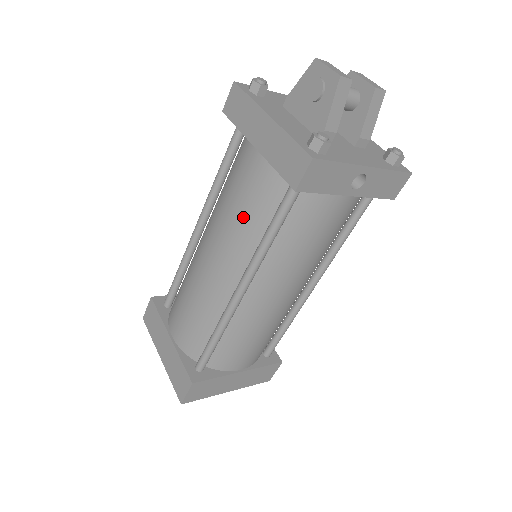
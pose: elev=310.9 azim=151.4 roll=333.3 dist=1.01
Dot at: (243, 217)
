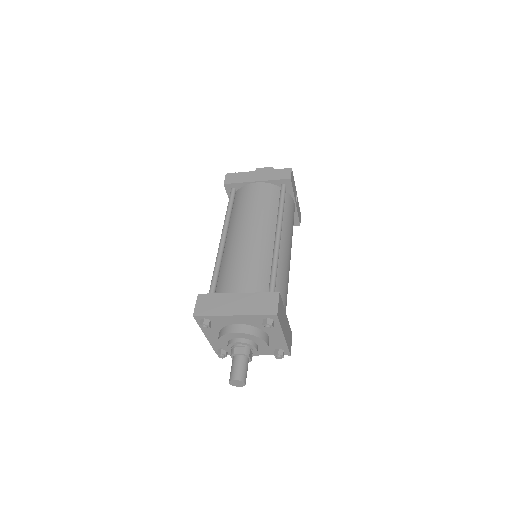
Dot at: (263, 206)
